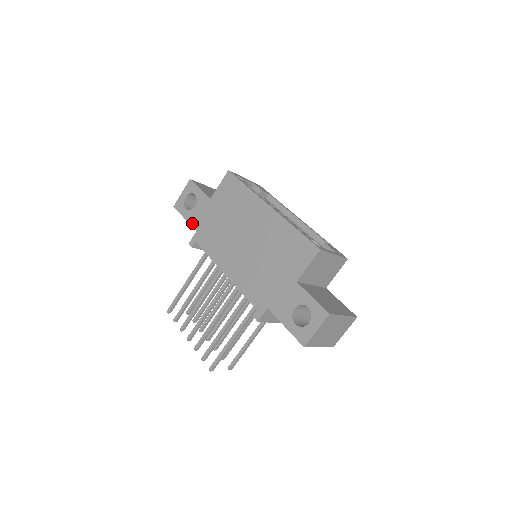
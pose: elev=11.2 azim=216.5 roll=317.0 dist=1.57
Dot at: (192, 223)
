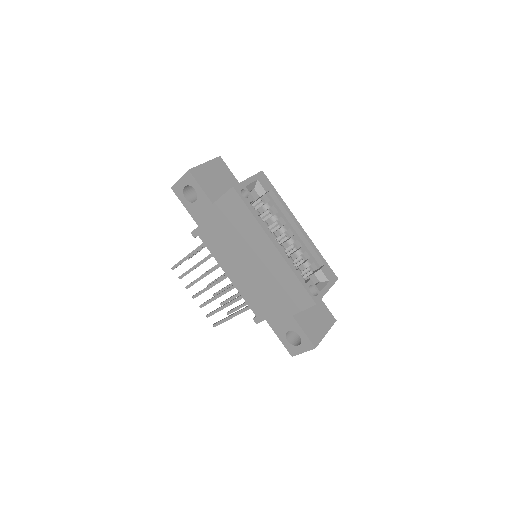
Dot at: (193, 216)
